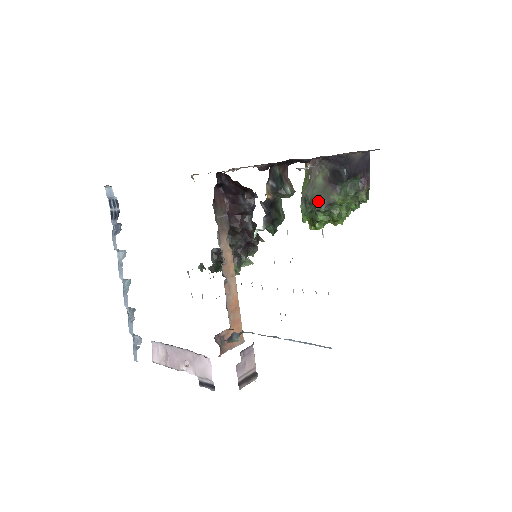
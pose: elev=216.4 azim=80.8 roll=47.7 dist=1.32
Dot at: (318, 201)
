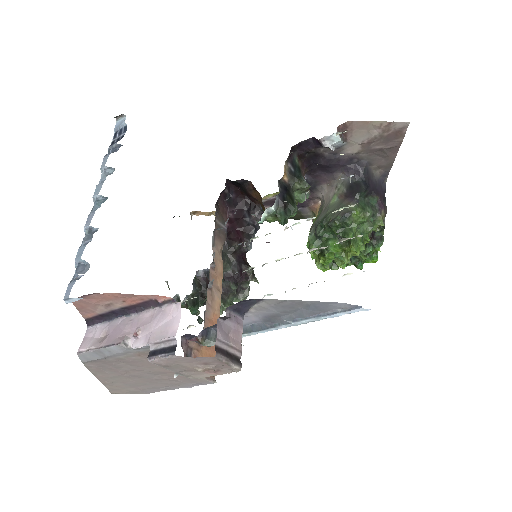
Dot at: (333, 214)
